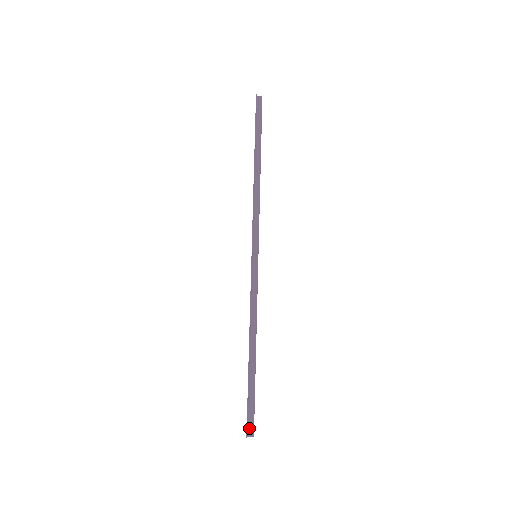
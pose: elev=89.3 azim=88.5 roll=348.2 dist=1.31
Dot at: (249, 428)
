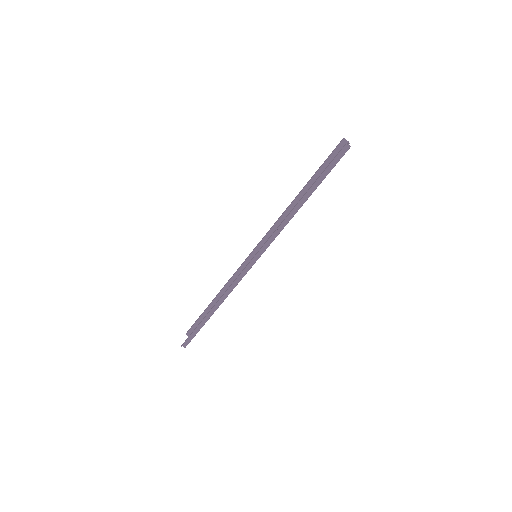
Dot at: (185, 343)
